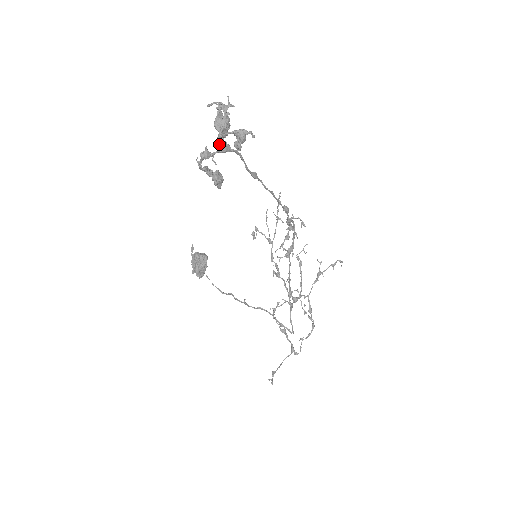
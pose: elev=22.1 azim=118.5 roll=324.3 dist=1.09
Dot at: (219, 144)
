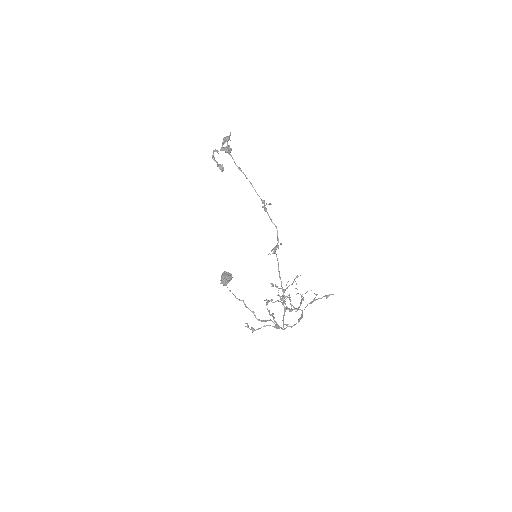
Dot at: (221, 148)
